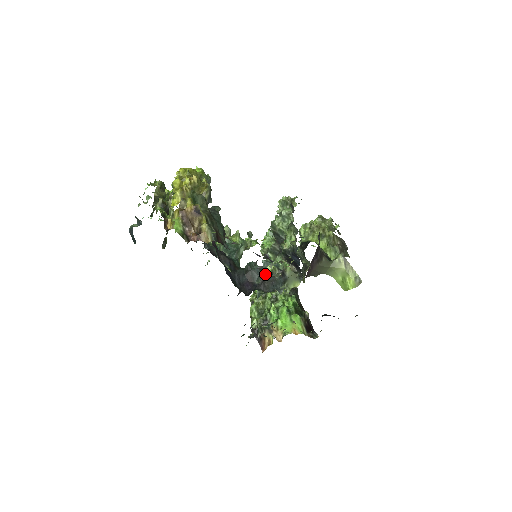
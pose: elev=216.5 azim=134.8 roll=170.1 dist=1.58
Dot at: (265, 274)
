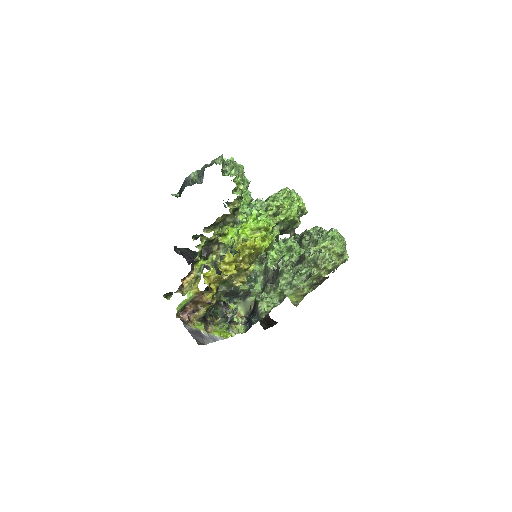
Dot at: (235, 290)
